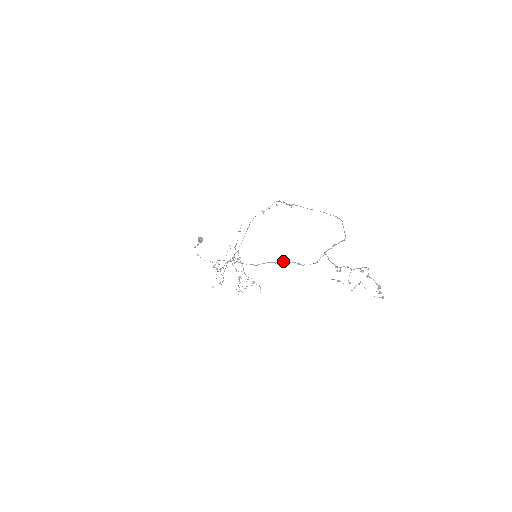
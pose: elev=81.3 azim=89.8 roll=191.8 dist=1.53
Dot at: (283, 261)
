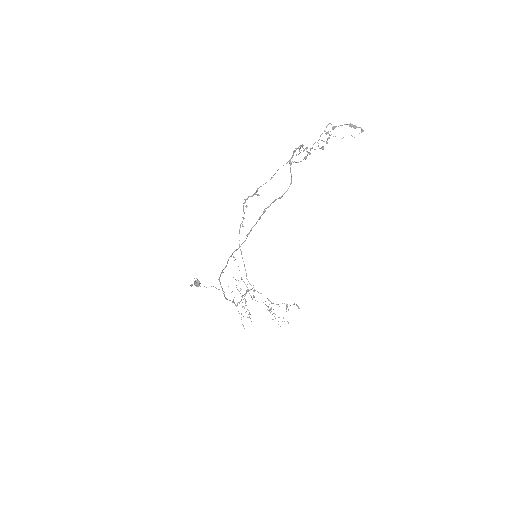
Dot at: (264, 210)
